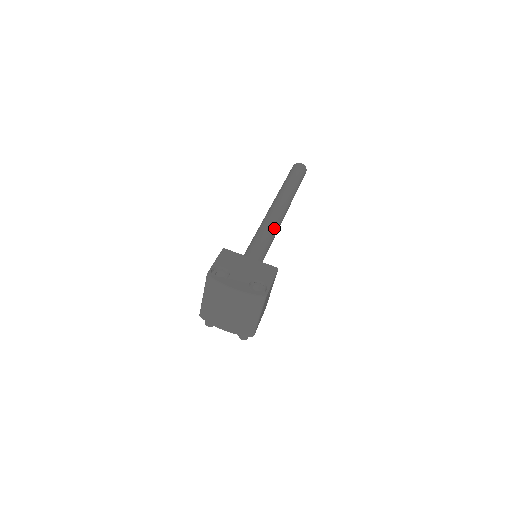
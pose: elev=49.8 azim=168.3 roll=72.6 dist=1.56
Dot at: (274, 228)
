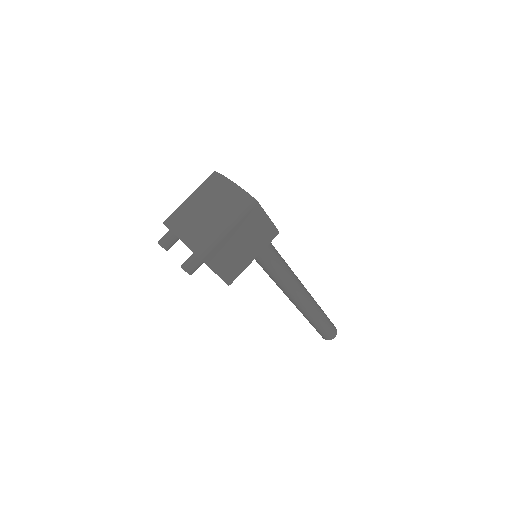
Dot at: (288, 267)
